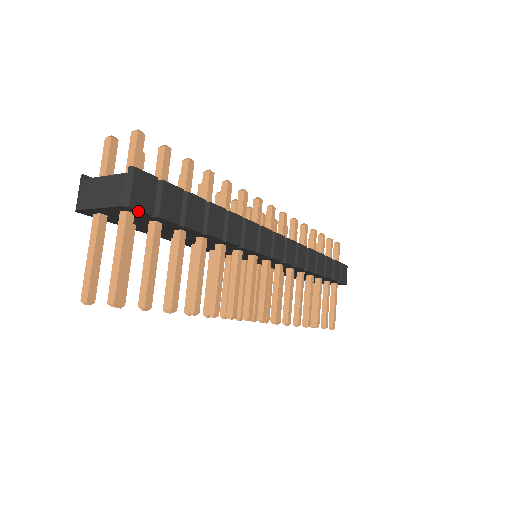
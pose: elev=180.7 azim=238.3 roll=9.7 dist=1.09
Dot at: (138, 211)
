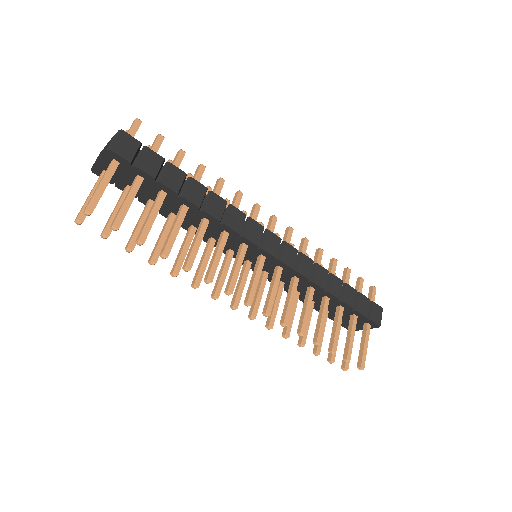
Dot at: (119, 157)
